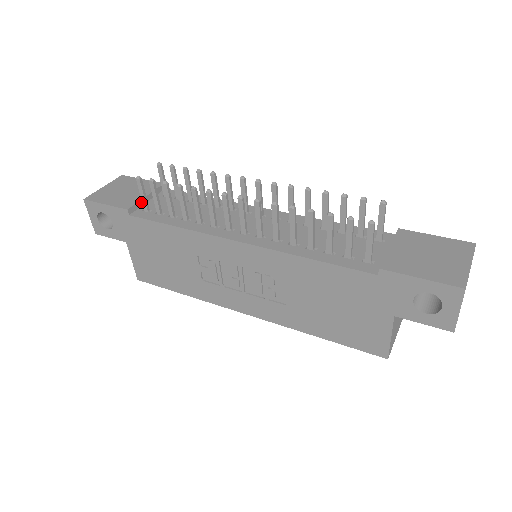
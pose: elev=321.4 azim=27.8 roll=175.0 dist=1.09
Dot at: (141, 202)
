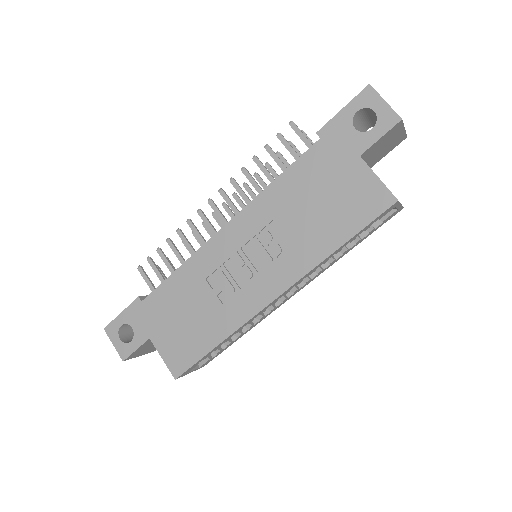
Dot at: occluded
